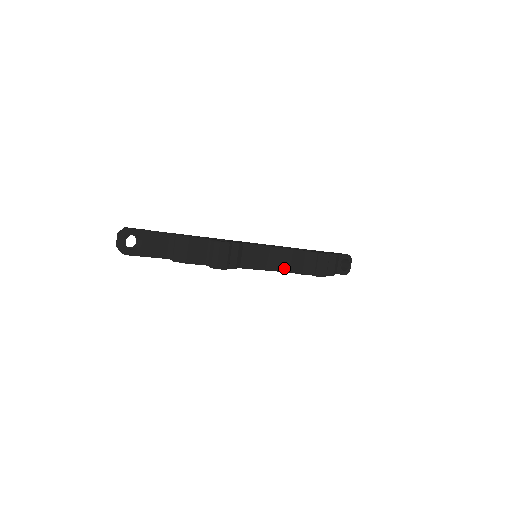
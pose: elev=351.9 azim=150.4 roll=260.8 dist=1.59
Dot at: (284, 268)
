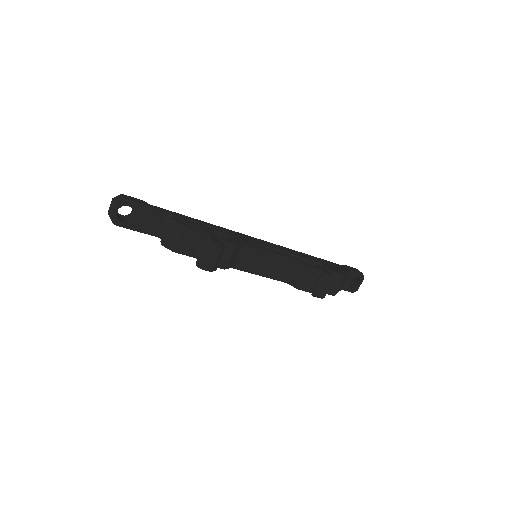
Dot at: (281, 277)
